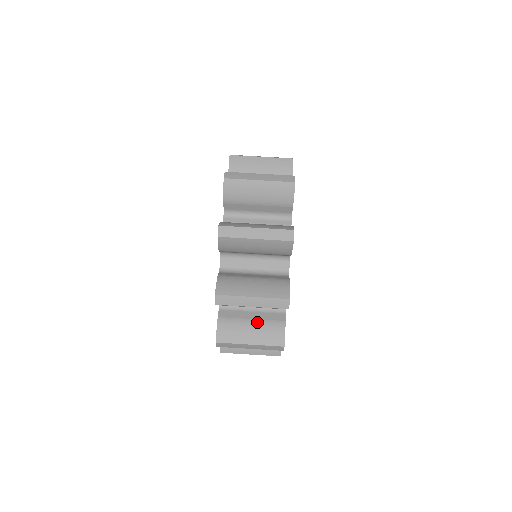
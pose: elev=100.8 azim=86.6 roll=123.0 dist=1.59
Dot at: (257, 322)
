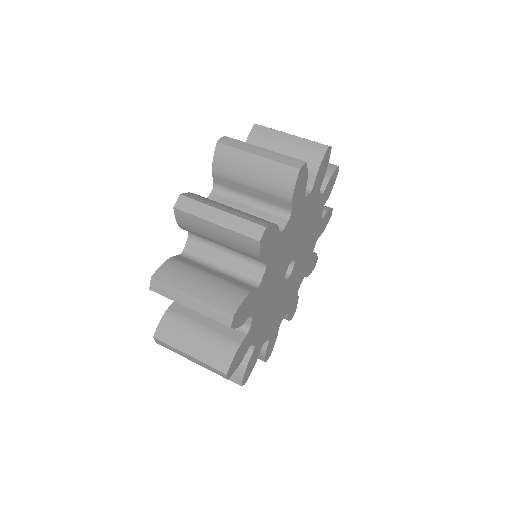
Dot at: (215, 277)
